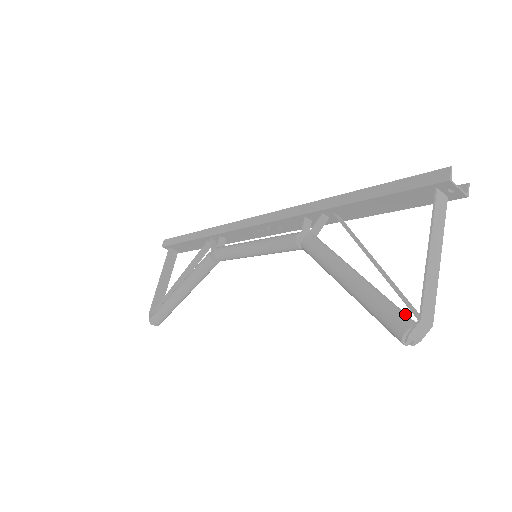
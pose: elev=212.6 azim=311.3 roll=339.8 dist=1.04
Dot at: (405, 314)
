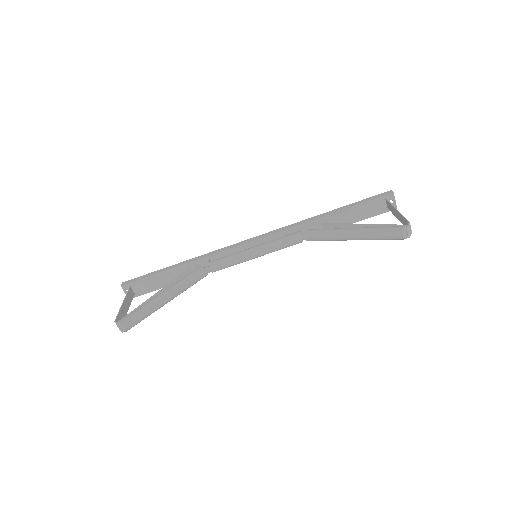
Dot at: occluded
